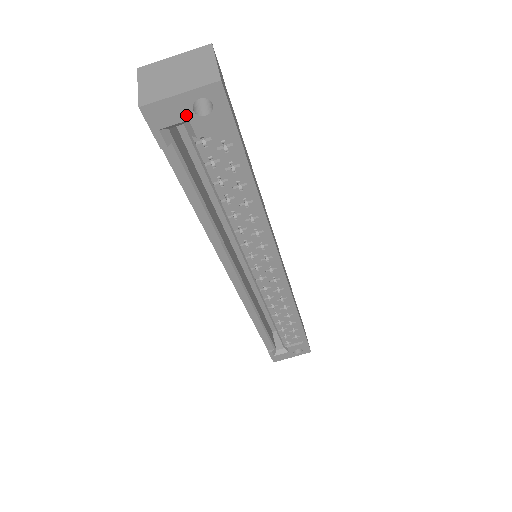
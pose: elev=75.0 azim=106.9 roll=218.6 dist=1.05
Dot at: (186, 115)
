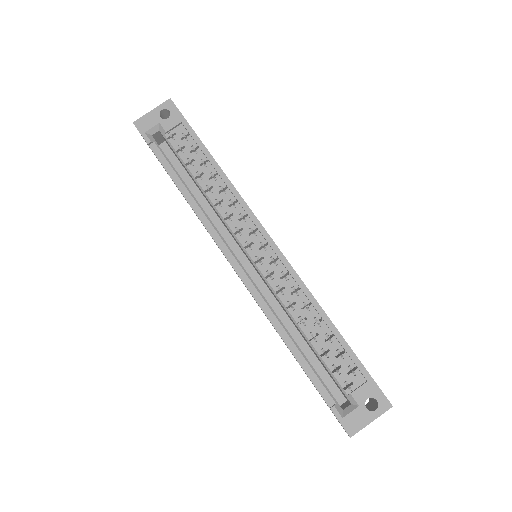
Dot at: (157, 121)
